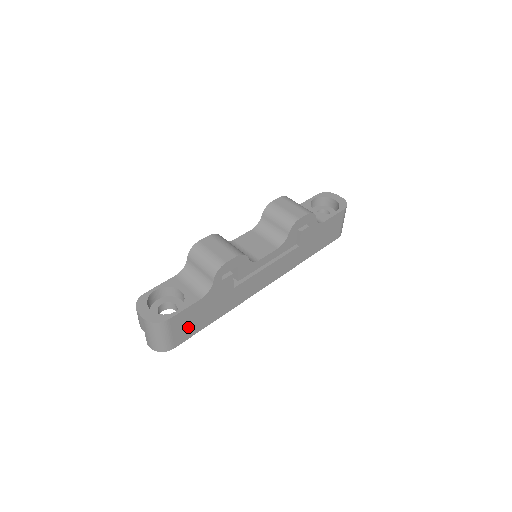
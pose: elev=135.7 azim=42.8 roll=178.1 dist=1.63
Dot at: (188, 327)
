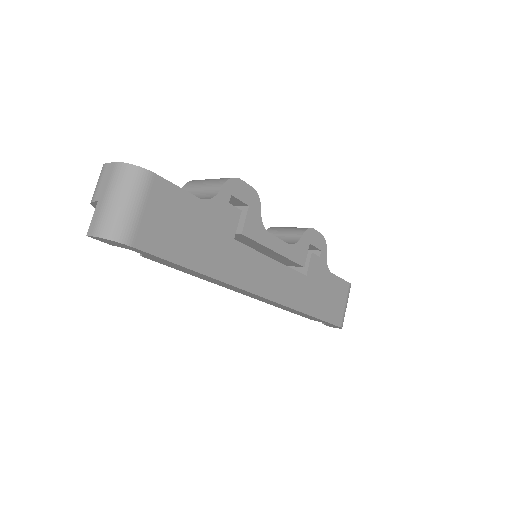
Dot at: (165, 230)
